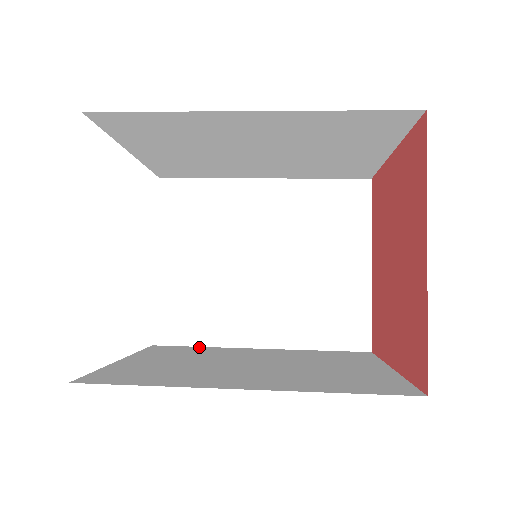
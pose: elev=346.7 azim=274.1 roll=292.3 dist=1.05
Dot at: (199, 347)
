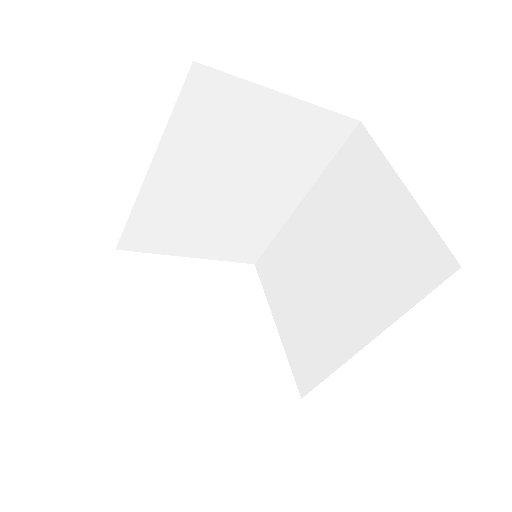
Dot at: occluded
